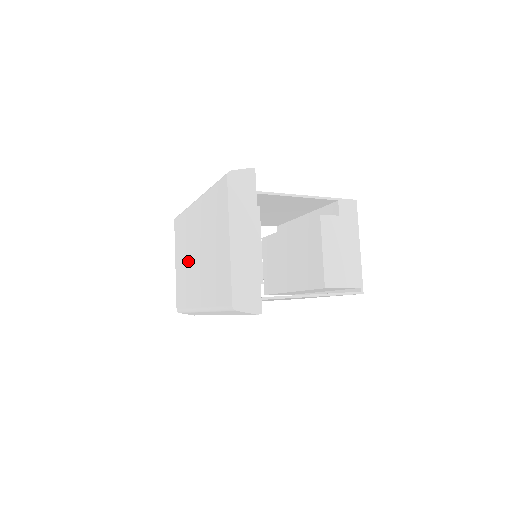
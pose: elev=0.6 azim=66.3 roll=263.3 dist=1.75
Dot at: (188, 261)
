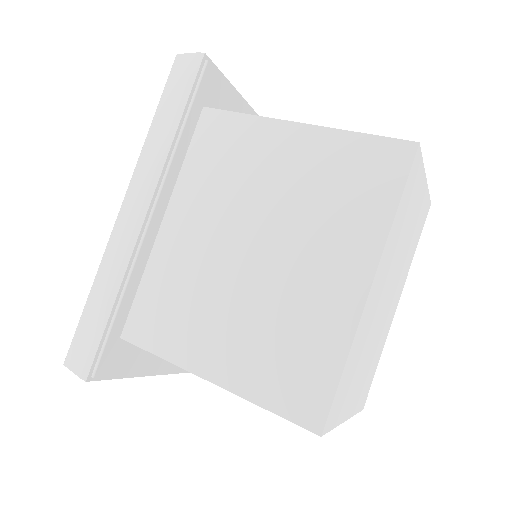
Dot at: occluded
